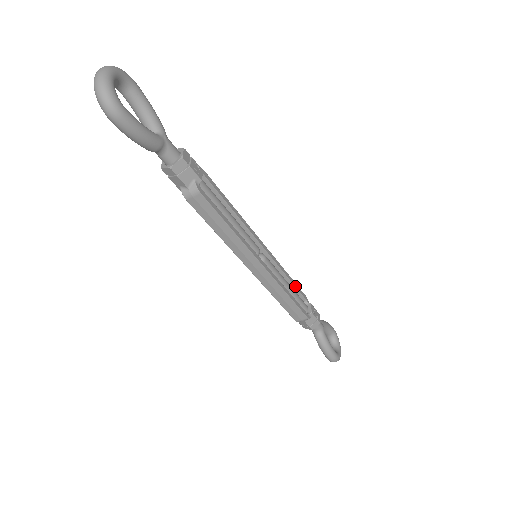
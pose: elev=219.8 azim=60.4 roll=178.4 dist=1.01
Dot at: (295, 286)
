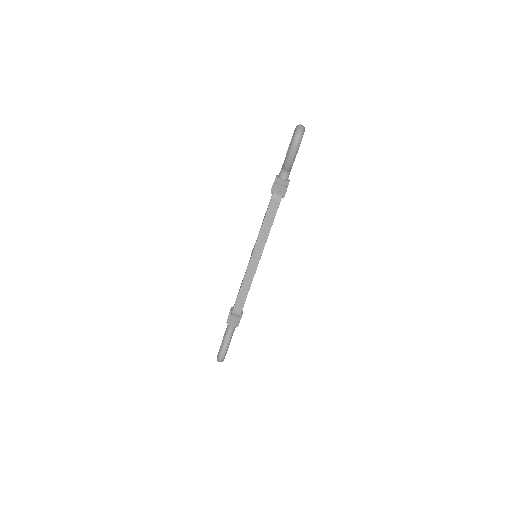
Dot at: occluded
